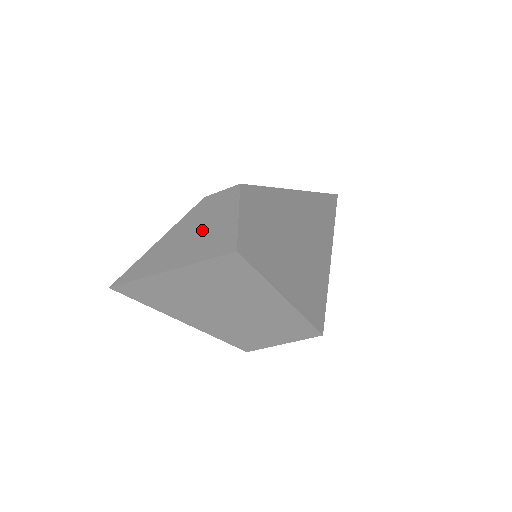
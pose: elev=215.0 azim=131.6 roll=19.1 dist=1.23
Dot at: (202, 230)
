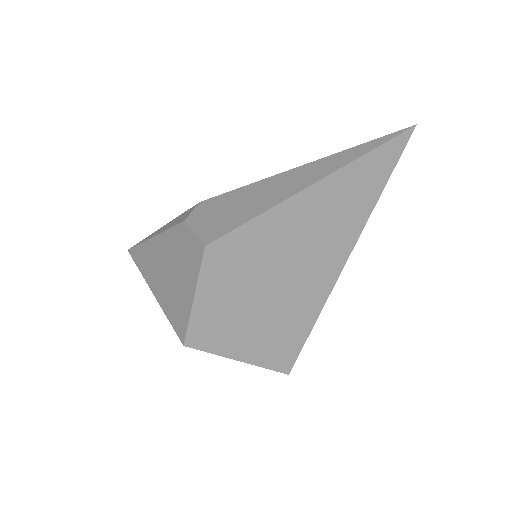
Dot at: (174, 275)
